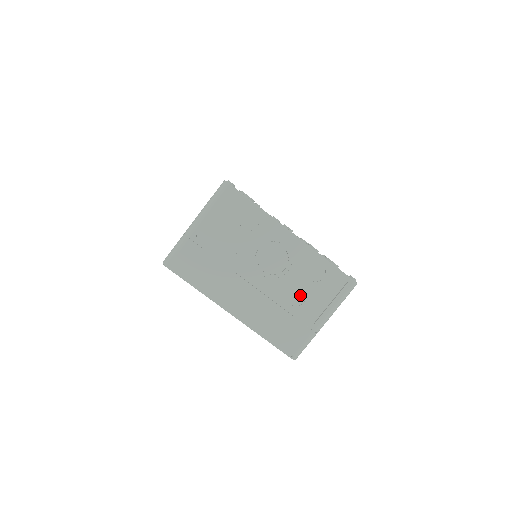
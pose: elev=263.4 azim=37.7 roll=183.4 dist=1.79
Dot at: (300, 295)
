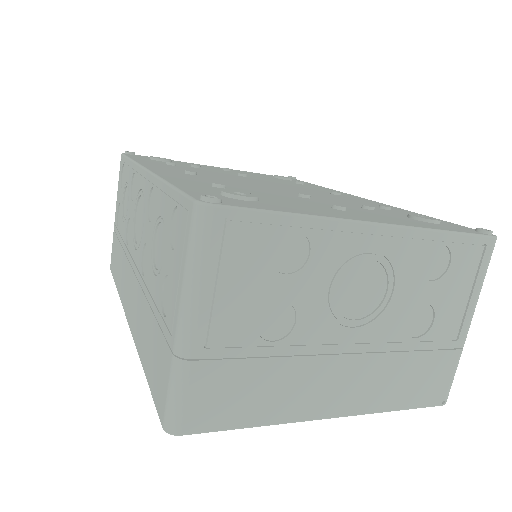
Dot at: (423, 314)
